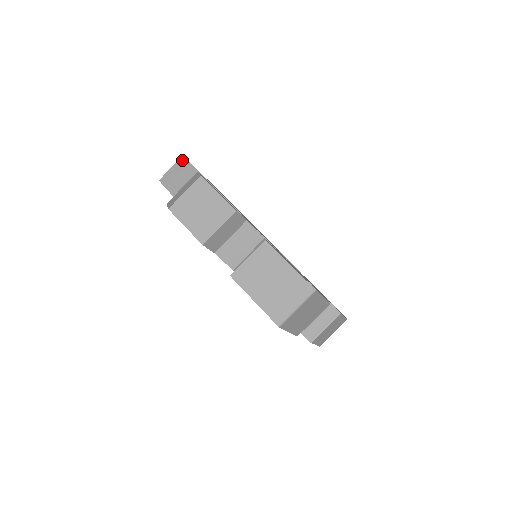
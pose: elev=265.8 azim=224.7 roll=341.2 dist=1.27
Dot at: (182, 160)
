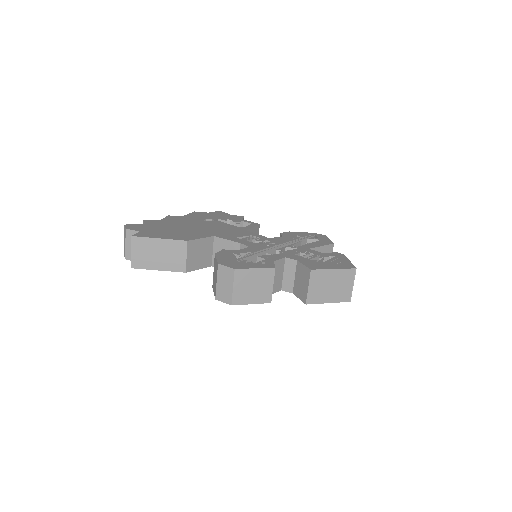
Dot at: (135, 240)
